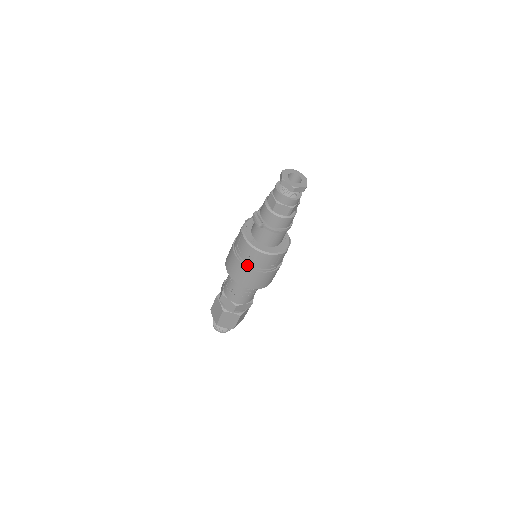
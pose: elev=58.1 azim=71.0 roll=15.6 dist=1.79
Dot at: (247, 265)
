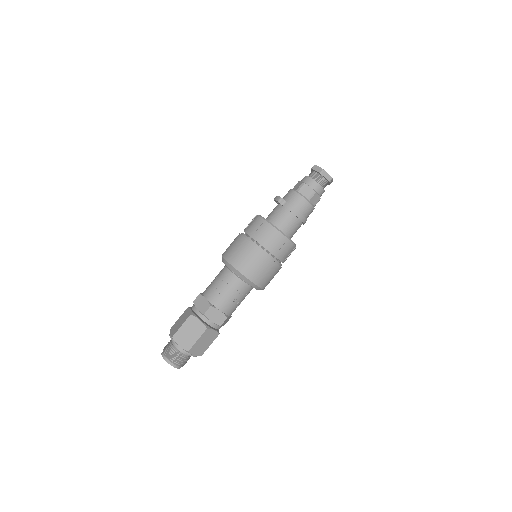
Dot at: (250, 240)
